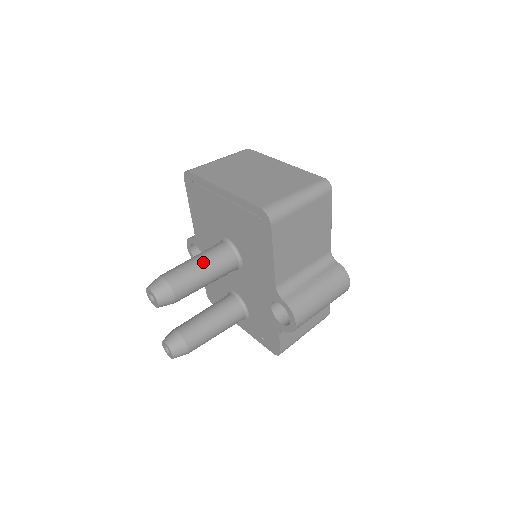
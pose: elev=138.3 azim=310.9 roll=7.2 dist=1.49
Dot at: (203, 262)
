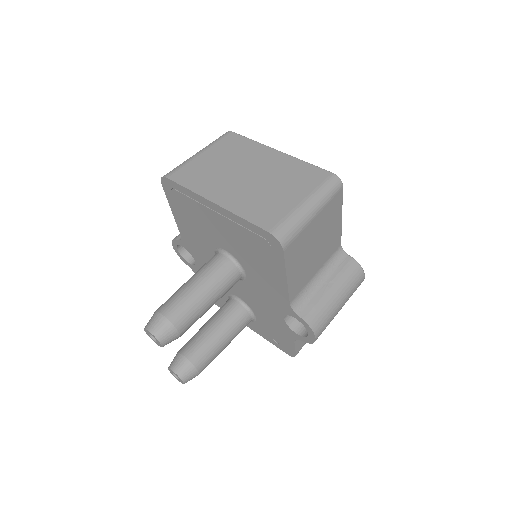
Dot at: (203, 286)
